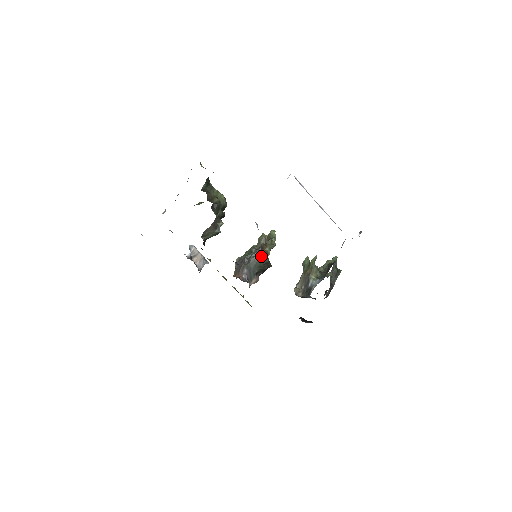
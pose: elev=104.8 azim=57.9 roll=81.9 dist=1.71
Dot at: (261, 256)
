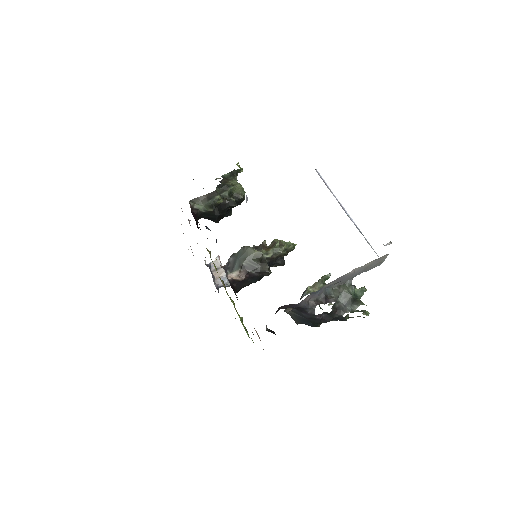
Dot at: occluded
